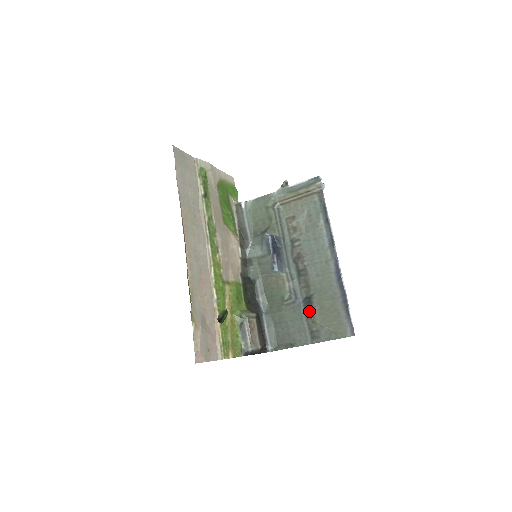
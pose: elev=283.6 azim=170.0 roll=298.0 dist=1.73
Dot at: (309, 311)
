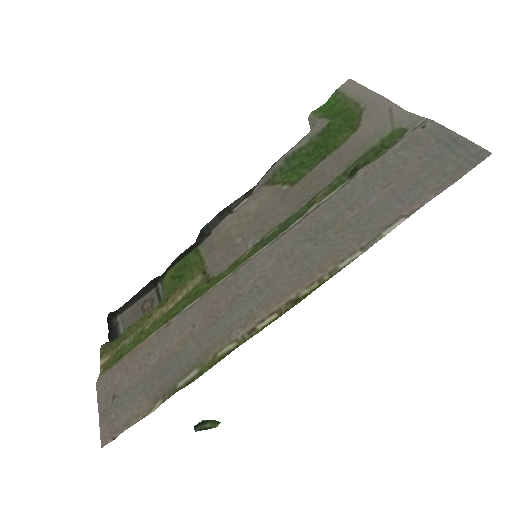
Dot at: occluded
